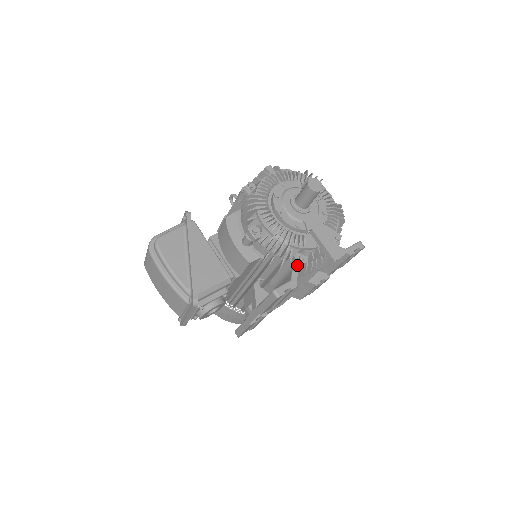
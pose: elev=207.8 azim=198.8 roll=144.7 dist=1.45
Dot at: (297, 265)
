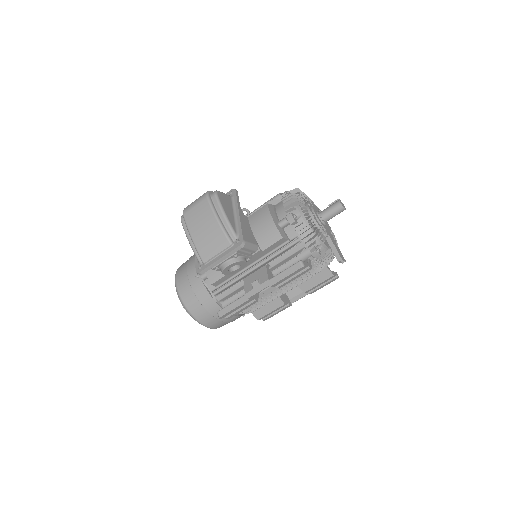
Dot at: (313, 255)
